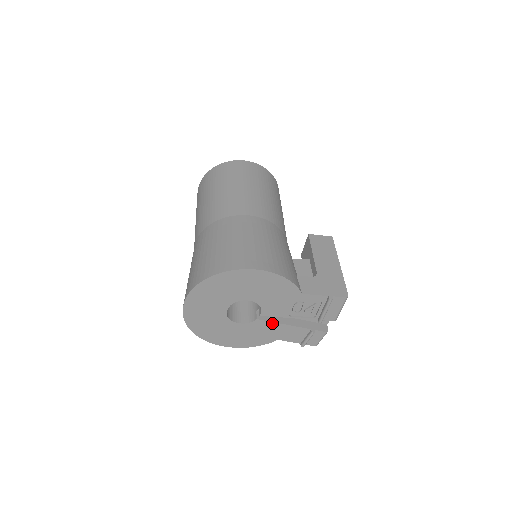
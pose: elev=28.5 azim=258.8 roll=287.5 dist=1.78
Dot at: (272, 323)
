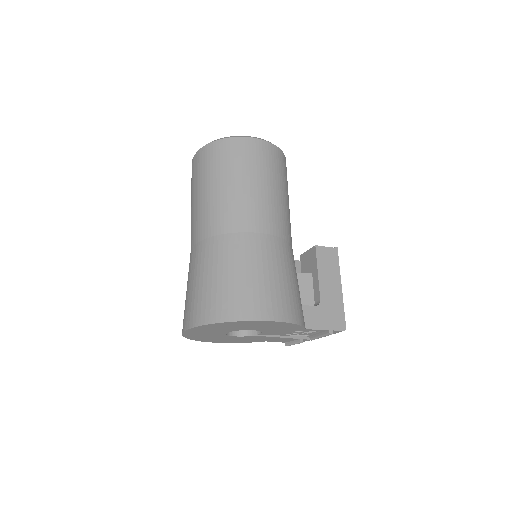
Dot at: (266, 337)
